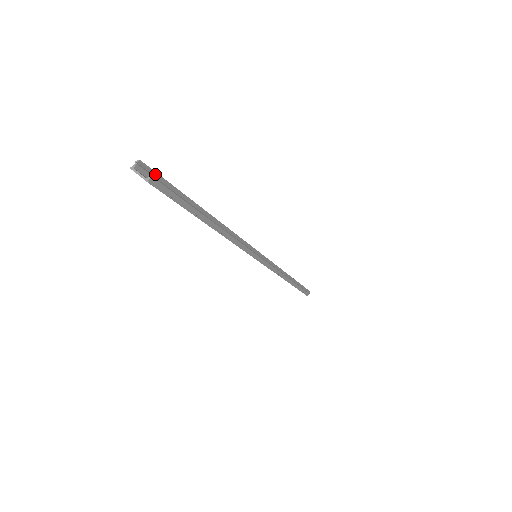
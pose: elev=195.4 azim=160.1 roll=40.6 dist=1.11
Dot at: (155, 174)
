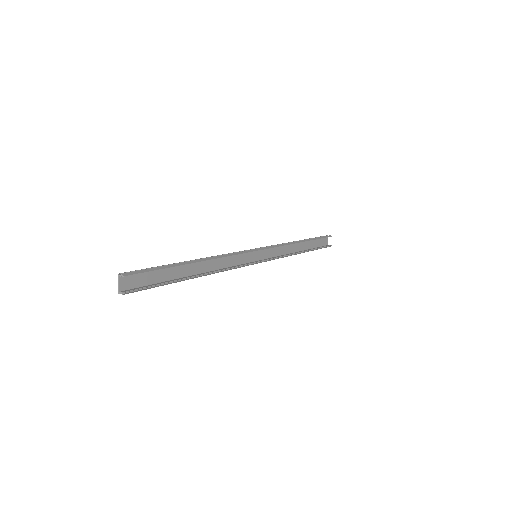
Dot at: occluded
